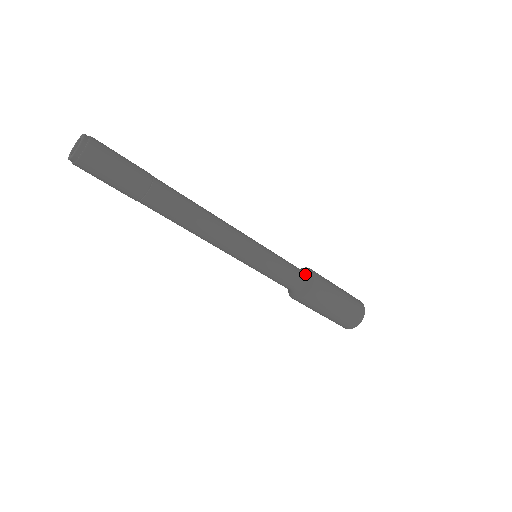
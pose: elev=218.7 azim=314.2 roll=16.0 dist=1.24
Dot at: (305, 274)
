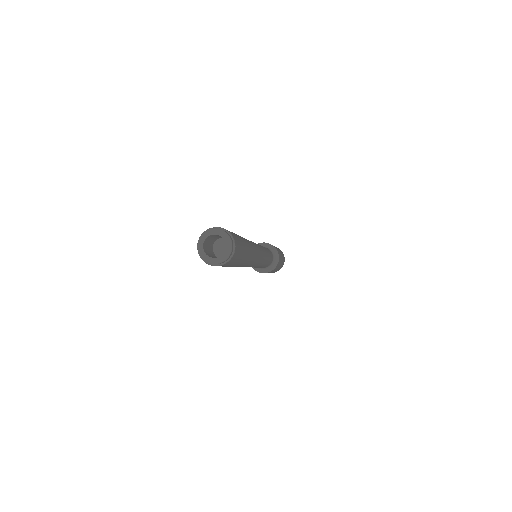
Dot at: (270, 250)
